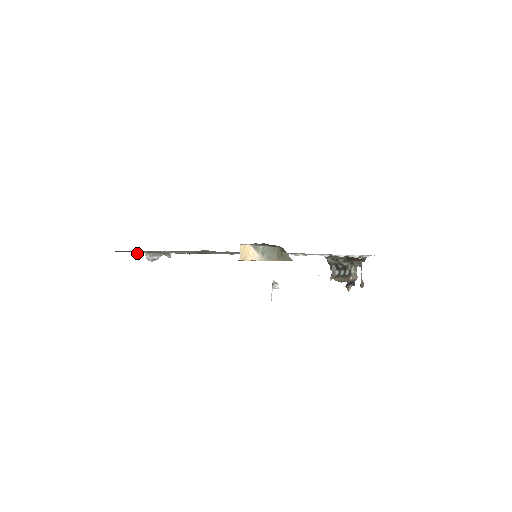
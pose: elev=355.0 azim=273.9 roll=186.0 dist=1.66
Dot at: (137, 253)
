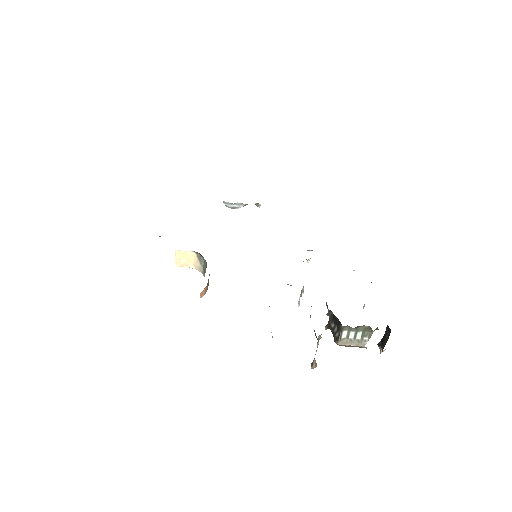
Dot at: occluded
